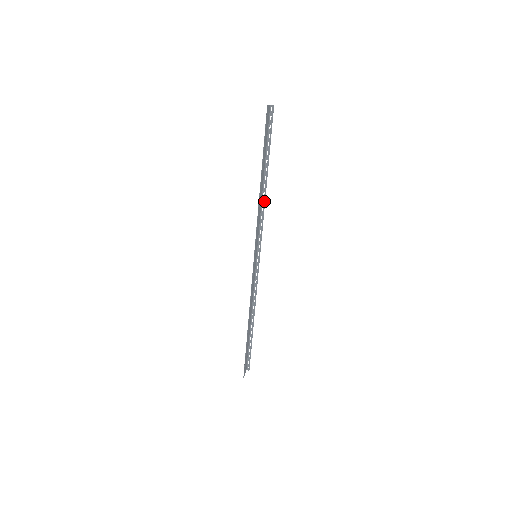
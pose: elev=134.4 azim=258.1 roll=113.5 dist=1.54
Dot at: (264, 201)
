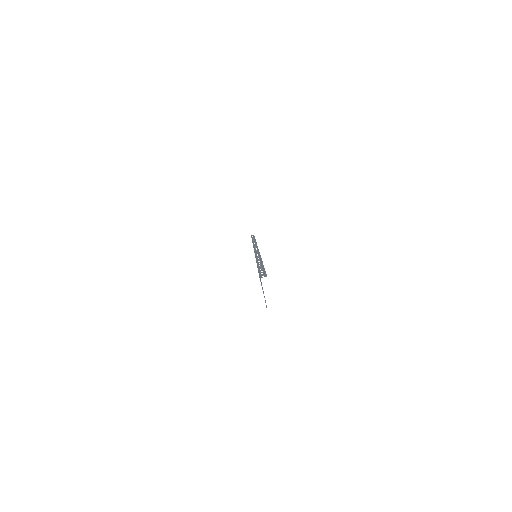
Dot at: occluded
